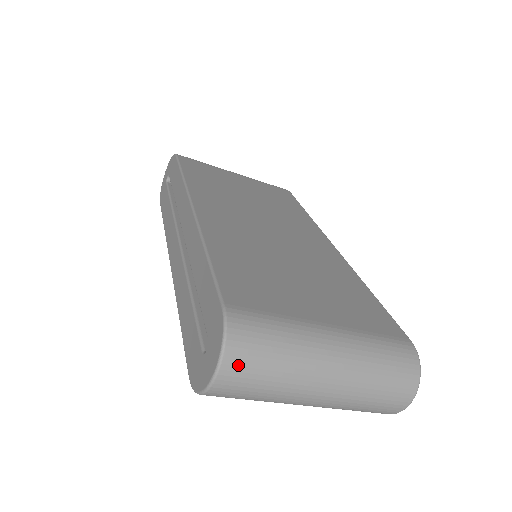
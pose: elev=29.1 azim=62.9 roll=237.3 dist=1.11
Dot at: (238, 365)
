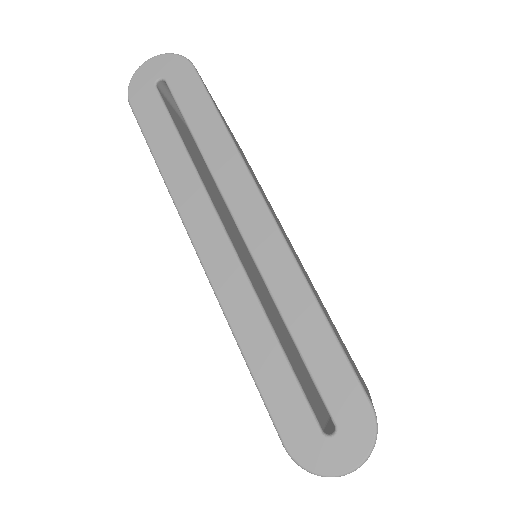
Dot at: occluded
